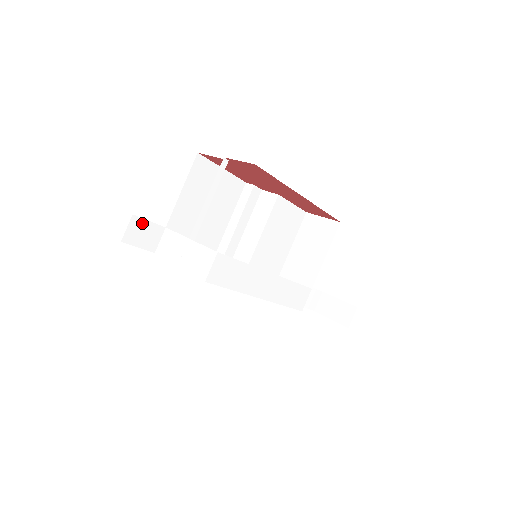
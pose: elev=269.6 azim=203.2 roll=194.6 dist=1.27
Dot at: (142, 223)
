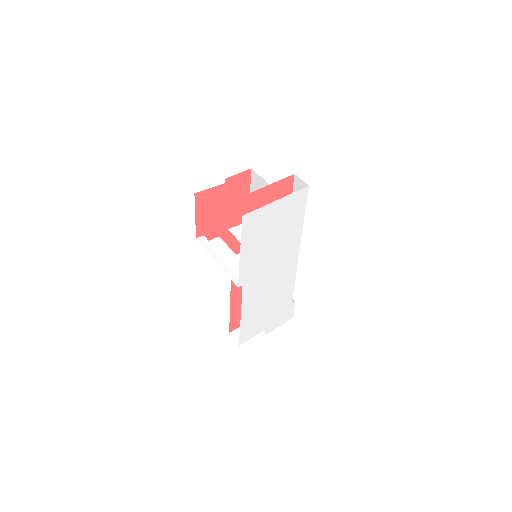
Dot at: occluded
